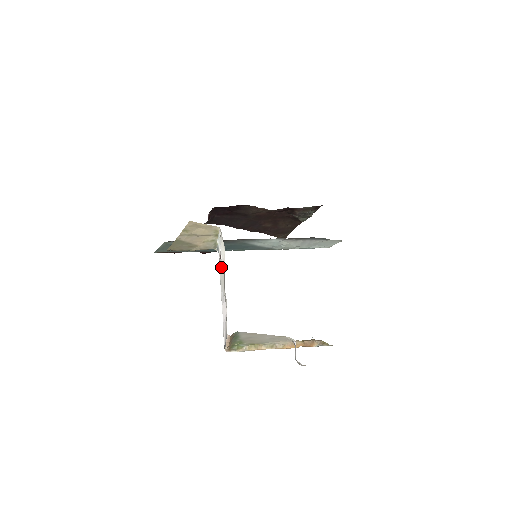
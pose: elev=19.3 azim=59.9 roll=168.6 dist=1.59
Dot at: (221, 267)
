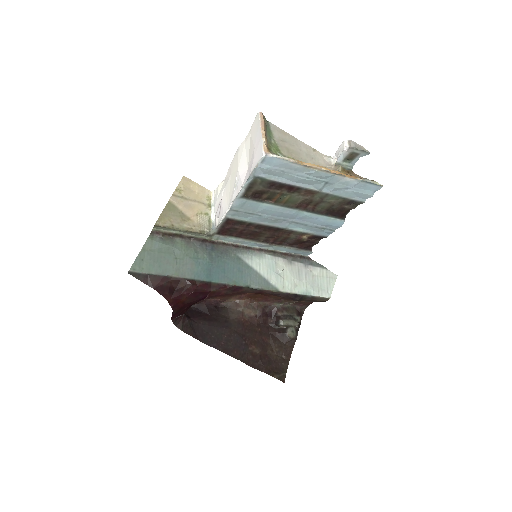
Dot at: (225, 196)
